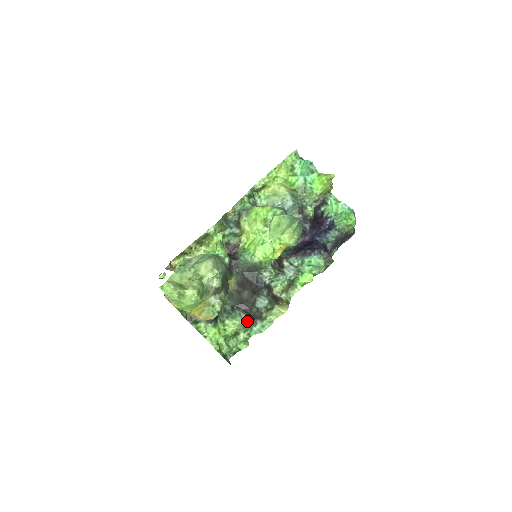
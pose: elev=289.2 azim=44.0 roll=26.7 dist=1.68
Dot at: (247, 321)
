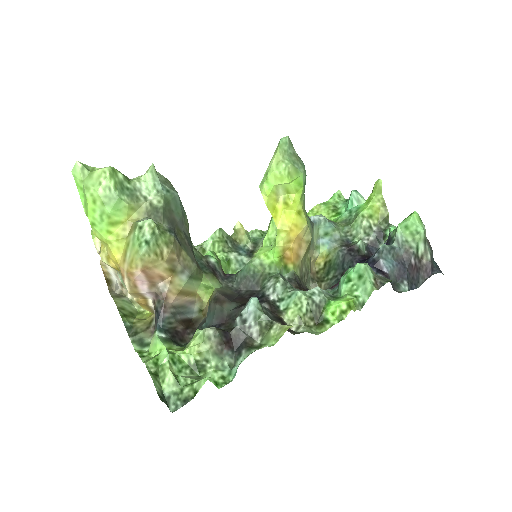
Dot at: (216, 329)
